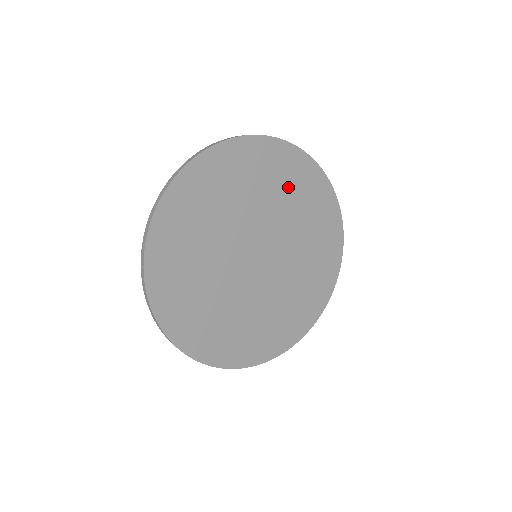
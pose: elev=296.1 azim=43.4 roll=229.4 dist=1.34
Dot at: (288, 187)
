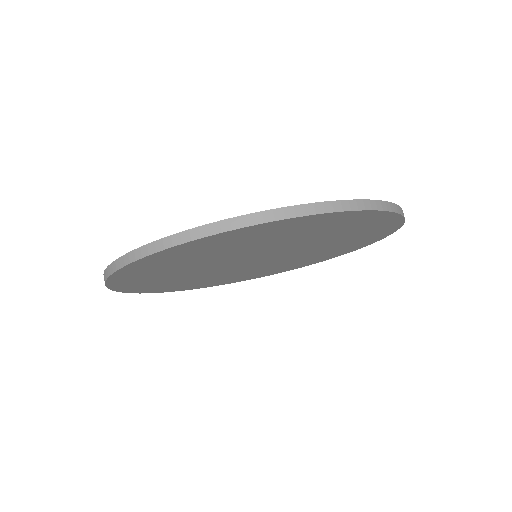
Dot at: (341, 231)
